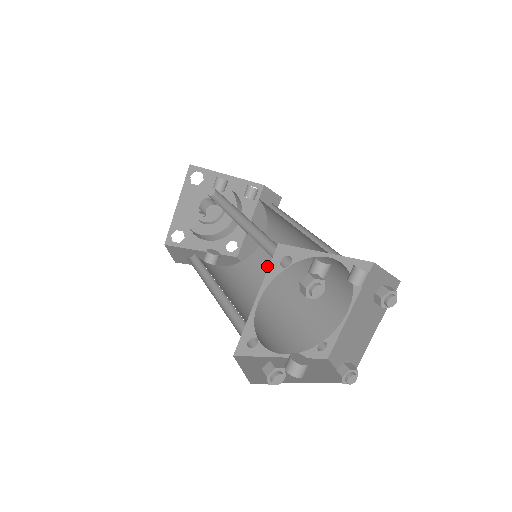
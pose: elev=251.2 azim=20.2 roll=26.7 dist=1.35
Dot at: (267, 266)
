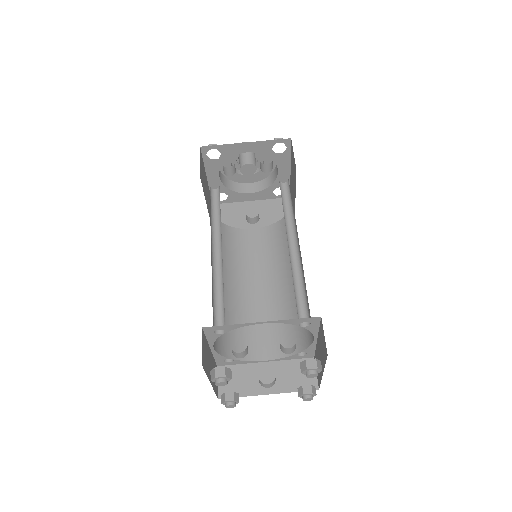
Dot at: occluded
